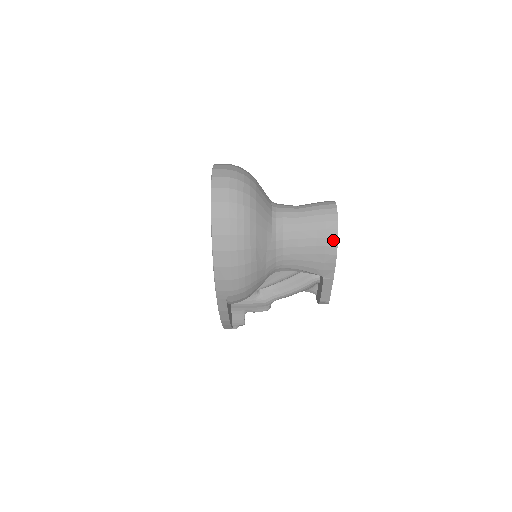
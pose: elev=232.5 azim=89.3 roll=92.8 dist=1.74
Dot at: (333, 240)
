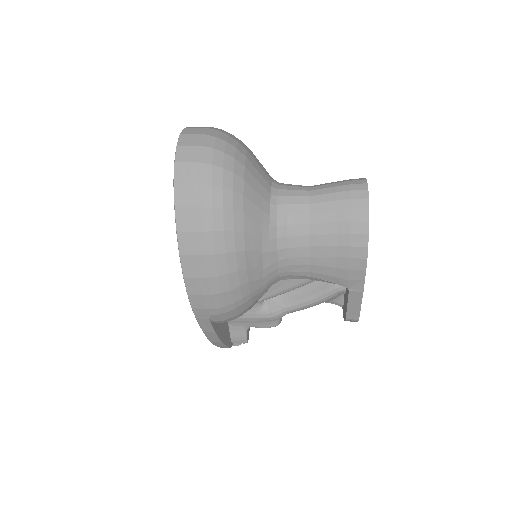
Dot at: (361, 237)
